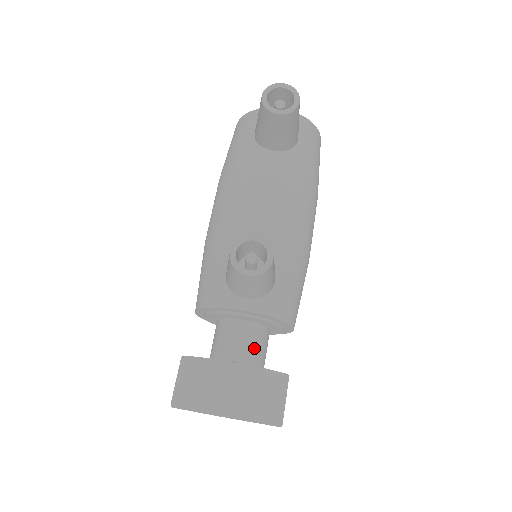
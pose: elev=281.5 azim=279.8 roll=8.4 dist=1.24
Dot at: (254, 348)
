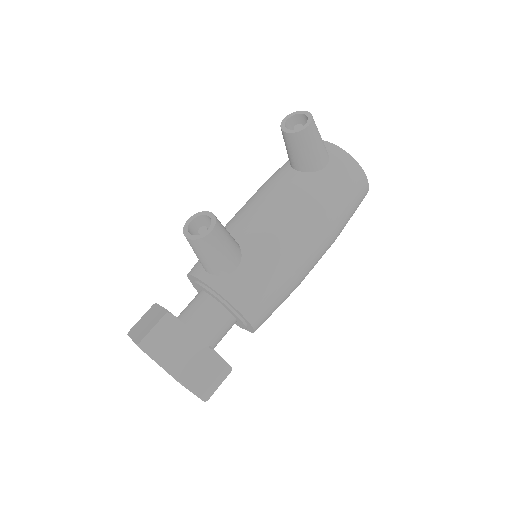
Dot at: (204, 319)
